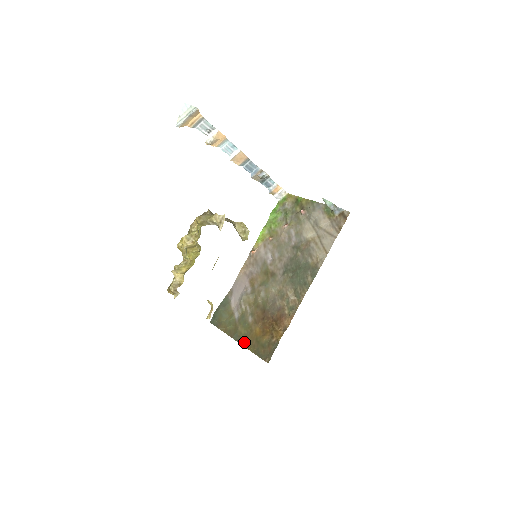
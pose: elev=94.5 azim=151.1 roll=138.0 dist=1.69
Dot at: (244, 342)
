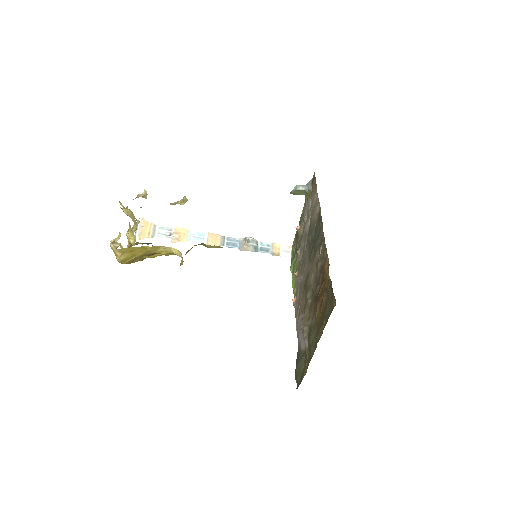
Dot at: (317, 339)
